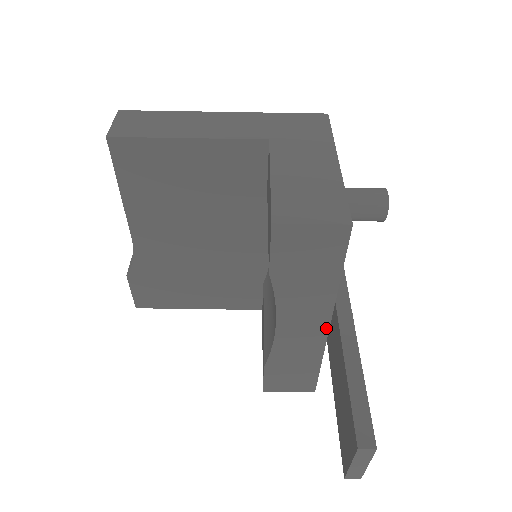
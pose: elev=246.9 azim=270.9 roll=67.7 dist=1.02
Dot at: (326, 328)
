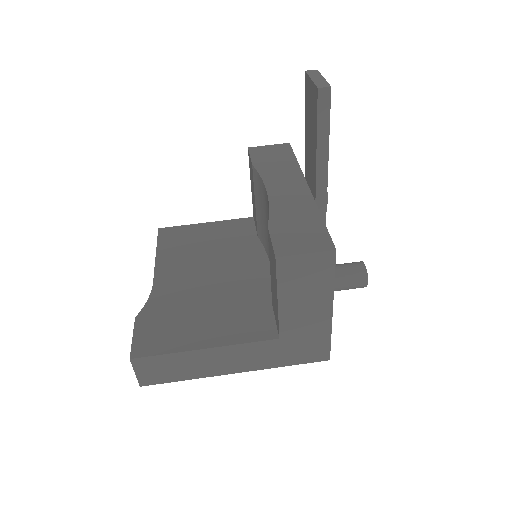
Dot at: (306, 188)
